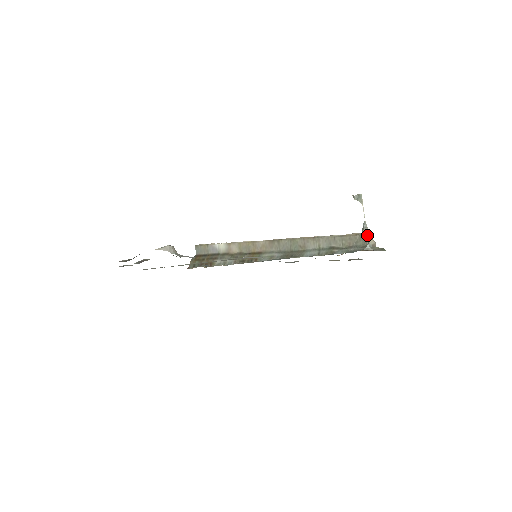
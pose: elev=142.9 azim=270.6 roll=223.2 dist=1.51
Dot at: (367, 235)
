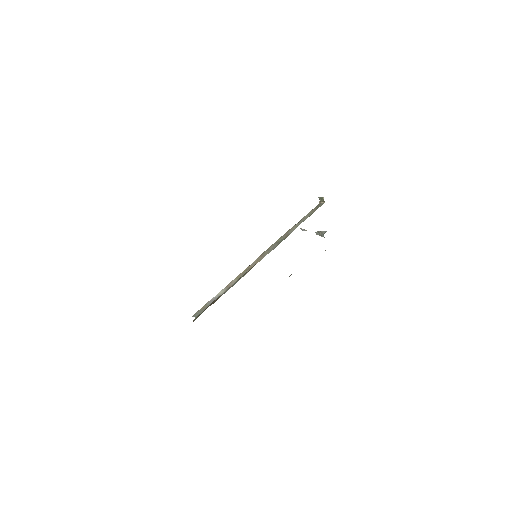
Dot at: occluded
